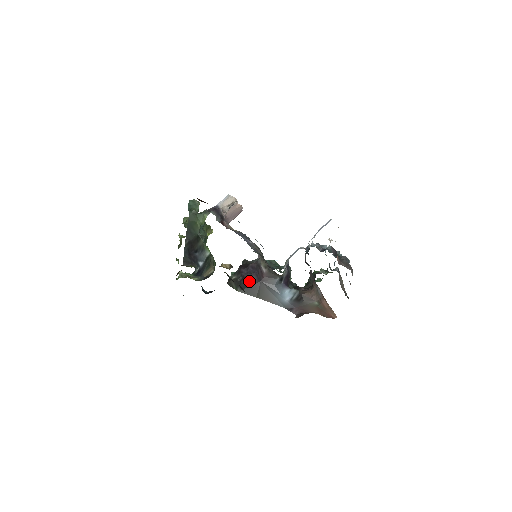
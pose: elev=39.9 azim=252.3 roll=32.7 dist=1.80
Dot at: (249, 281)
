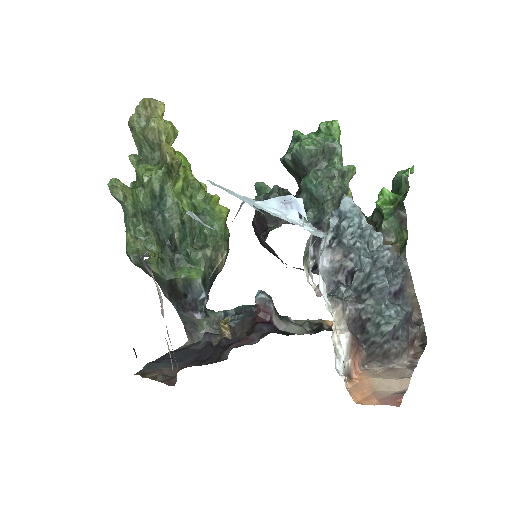
Dot at: (266, 313)
